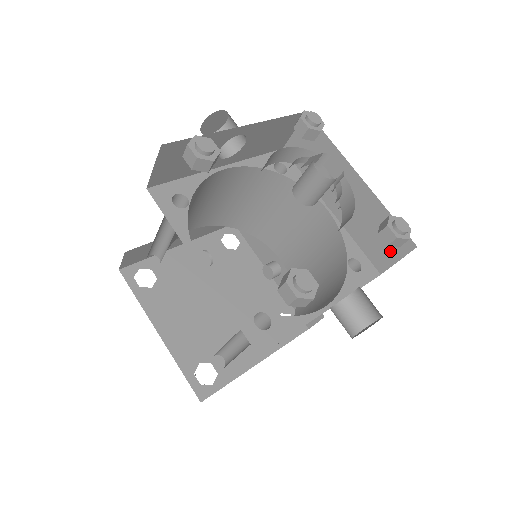
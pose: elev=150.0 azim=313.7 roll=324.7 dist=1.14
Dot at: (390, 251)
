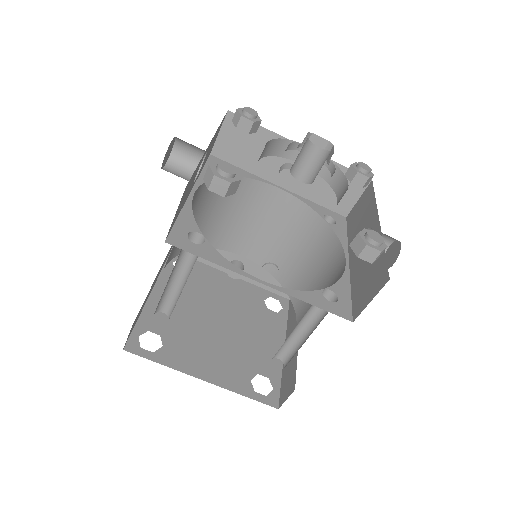
Dot at: (349, 194)
